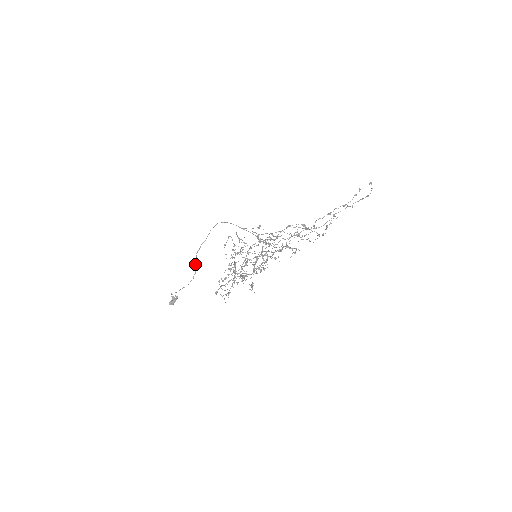
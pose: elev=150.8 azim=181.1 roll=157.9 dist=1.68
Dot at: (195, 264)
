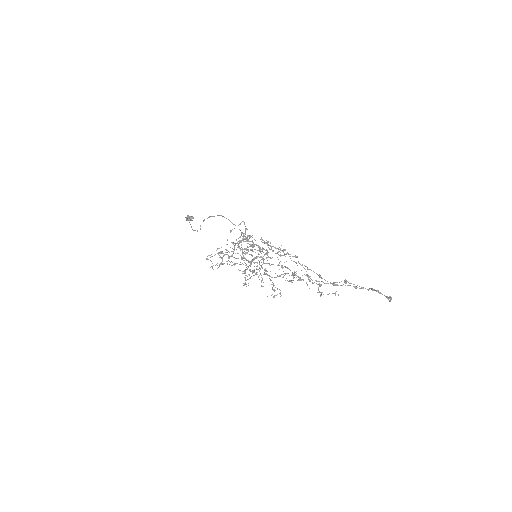
Dot at: occluded
